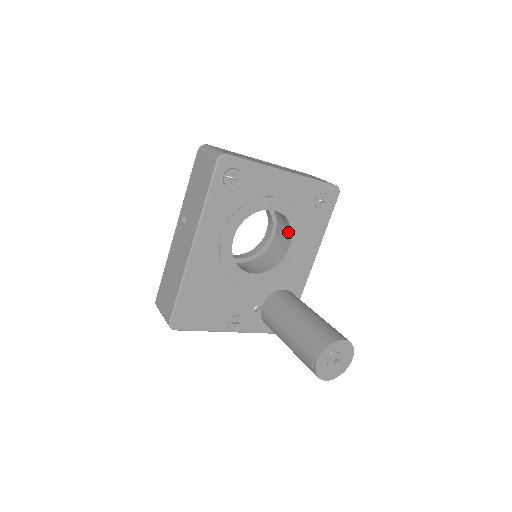
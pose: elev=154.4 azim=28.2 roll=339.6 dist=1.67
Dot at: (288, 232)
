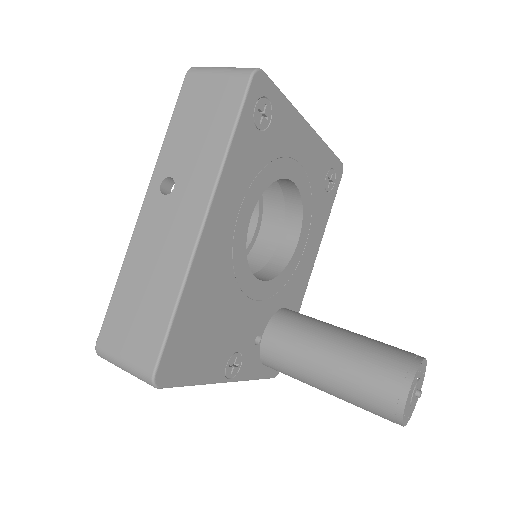
Dot at: (294, 221)
